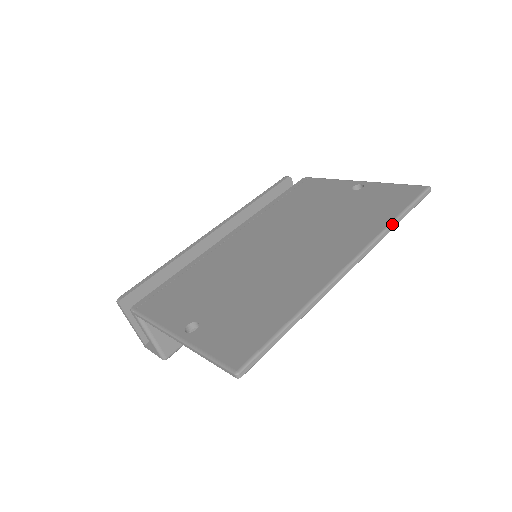
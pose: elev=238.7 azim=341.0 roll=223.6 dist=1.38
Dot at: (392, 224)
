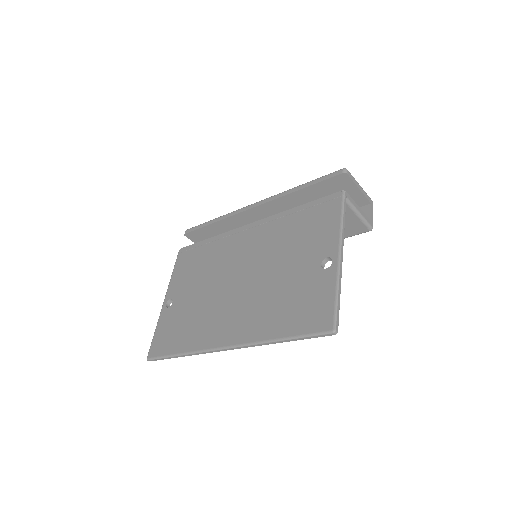
Dot at: (272, 342)
